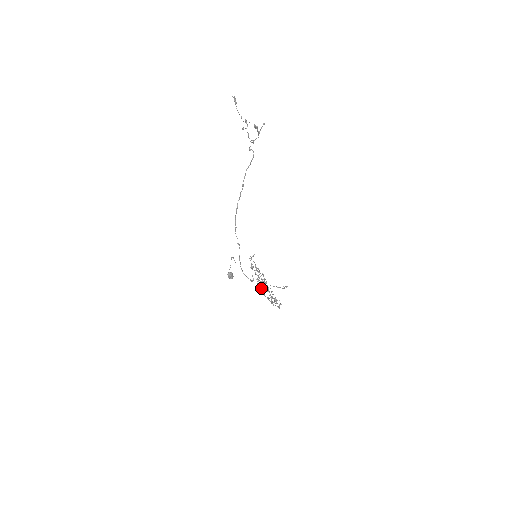
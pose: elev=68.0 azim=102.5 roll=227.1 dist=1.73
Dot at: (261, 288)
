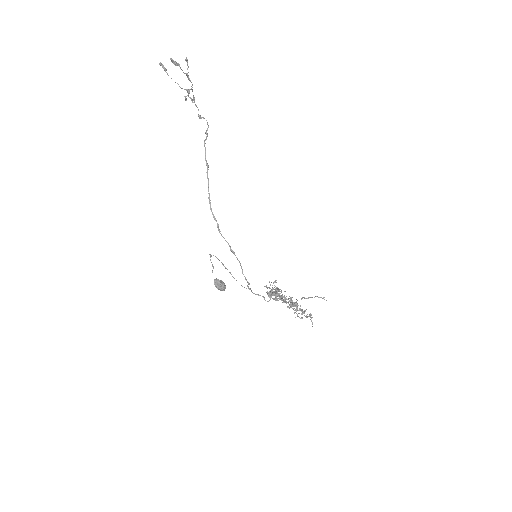
Dot at: occluded
